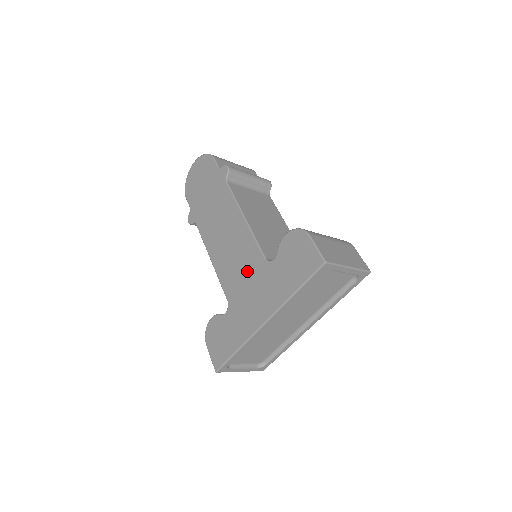
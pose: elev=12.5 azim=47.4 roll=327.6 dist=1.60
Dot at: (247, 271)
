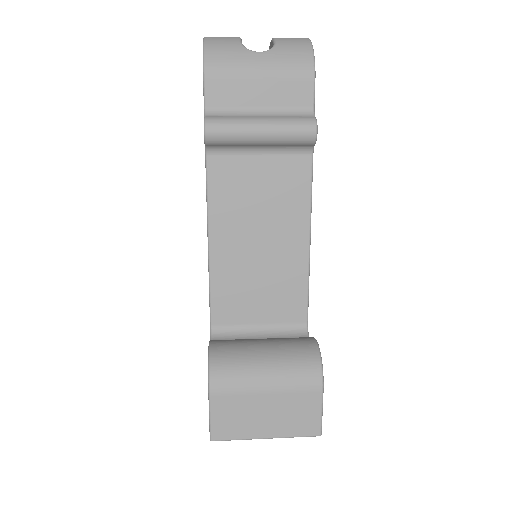
Dot at: occluded
